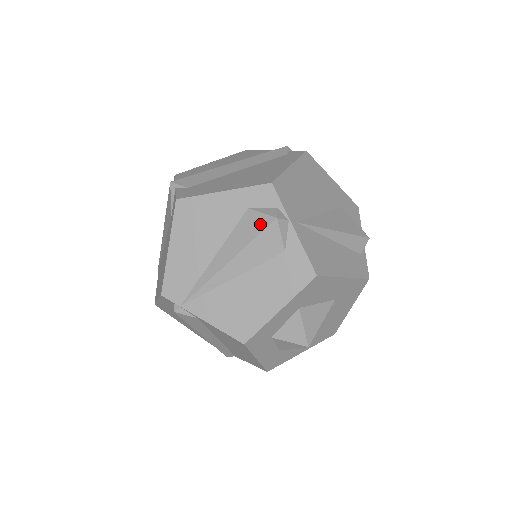
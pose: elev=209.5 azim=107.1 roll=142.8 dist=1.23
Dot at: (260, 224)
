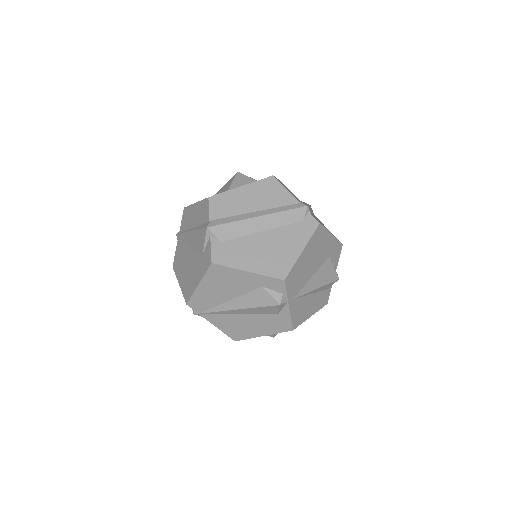
Dot at: (267, 301)
